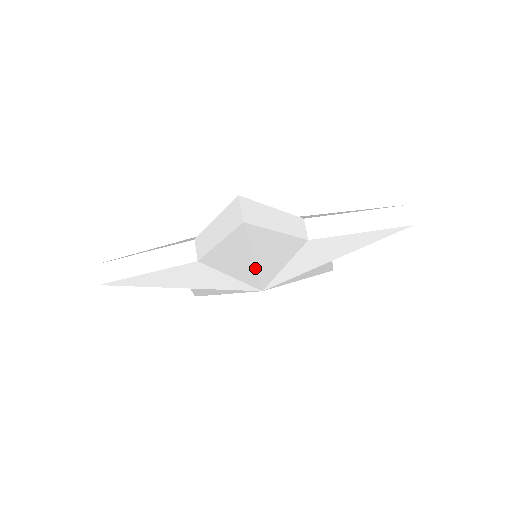
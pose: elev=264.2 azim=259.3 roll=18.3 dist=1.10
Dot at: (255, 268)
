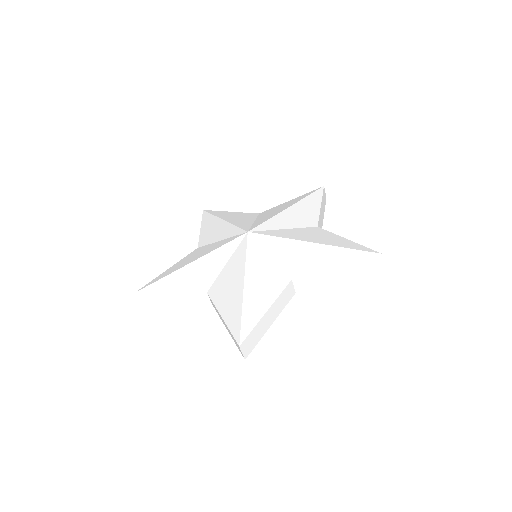
Dot at: occluded
